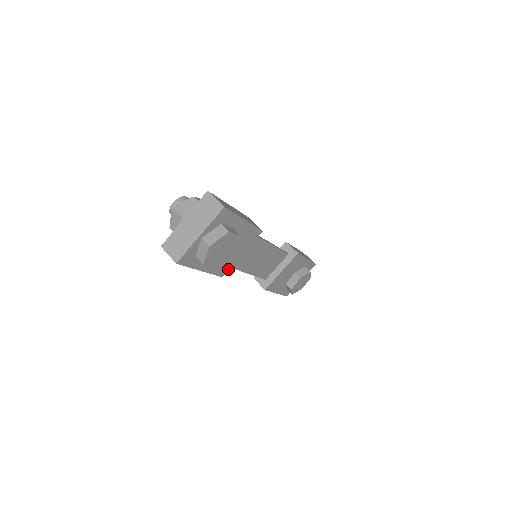
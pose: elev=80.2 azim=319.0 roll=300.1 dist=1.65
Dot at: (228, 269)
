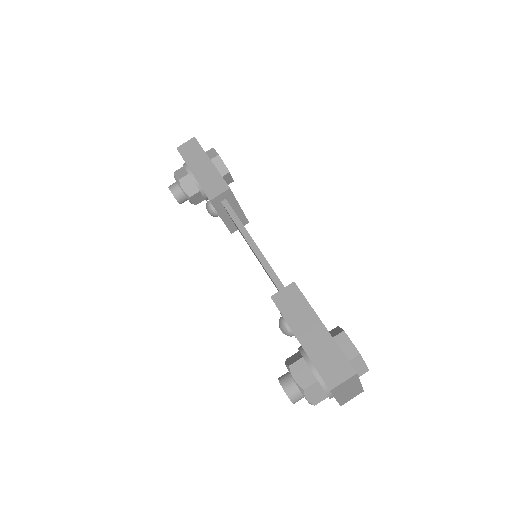
Dot at: occluded
